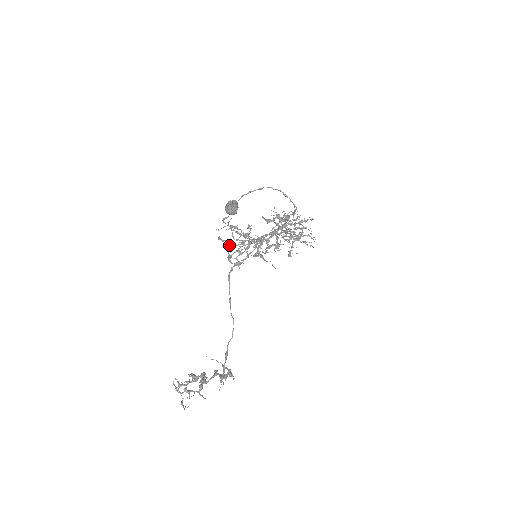
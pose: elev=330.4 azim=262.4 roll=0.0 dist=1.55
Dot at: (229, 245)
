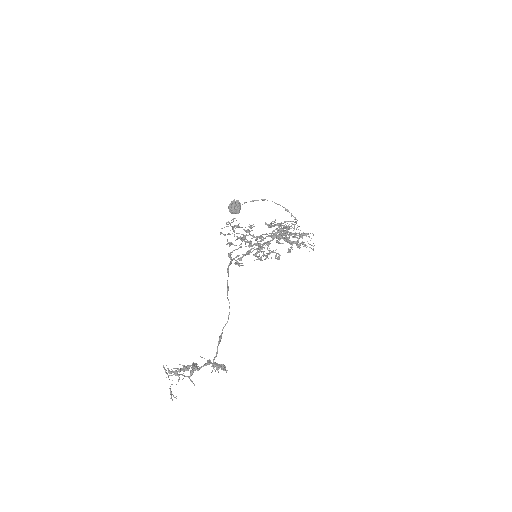
Dot at: (230, 243)
